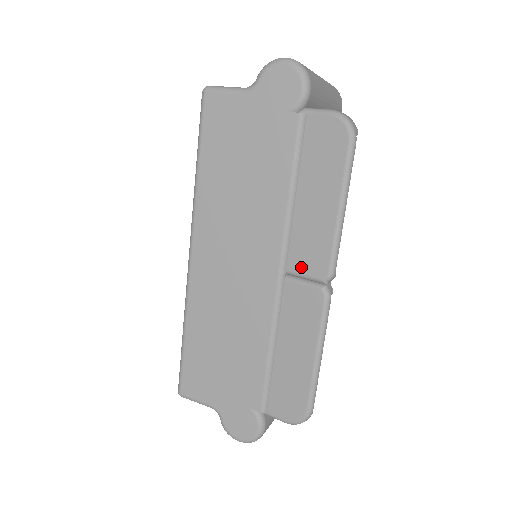
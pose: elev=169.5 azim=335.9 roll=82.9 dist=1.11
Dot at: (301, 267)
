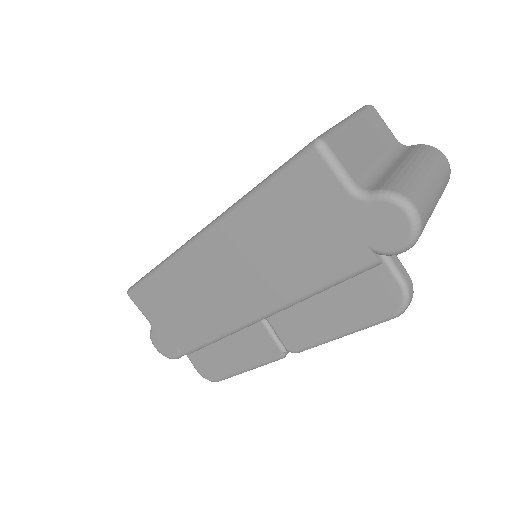
Dot at: (279, 329)
